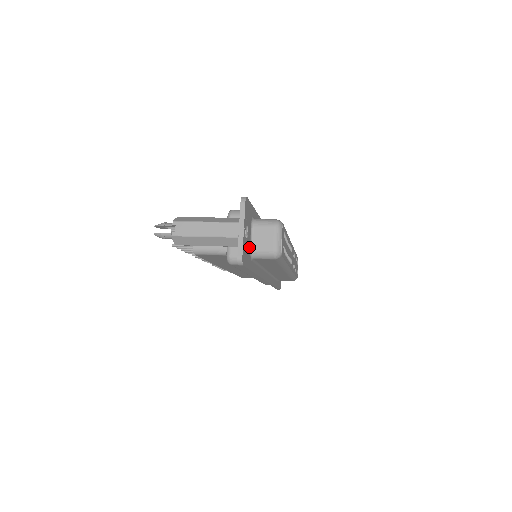
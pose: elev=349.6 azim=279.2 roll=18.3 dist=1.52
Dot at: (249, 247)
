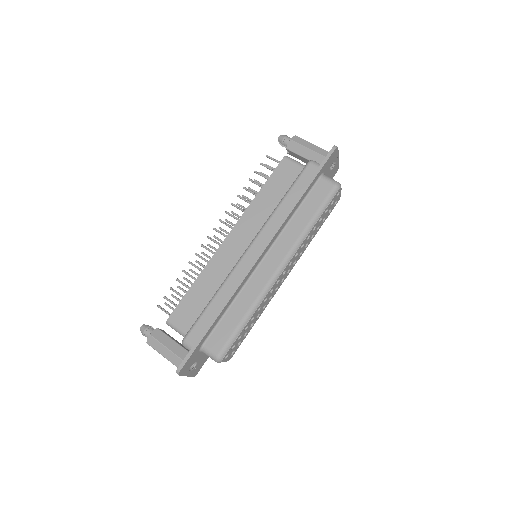
Dot at: (204, 355)
